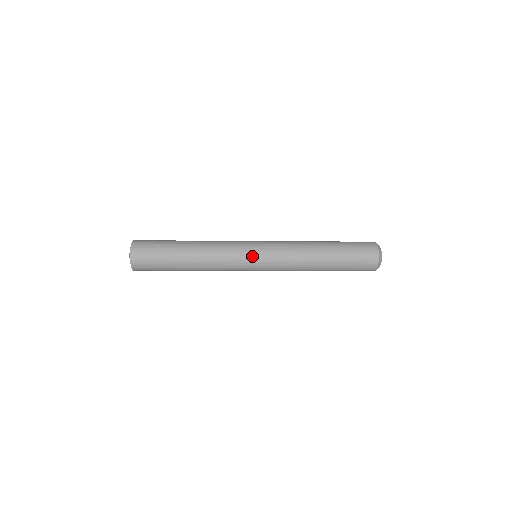
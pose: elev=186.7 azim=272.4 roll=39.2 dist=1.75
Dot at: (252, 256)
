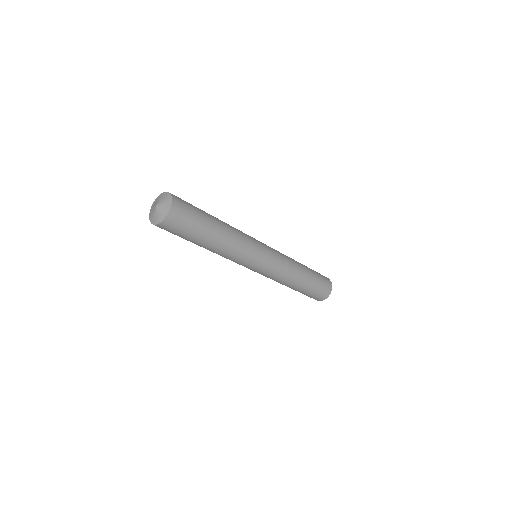
Dot at: occluded
